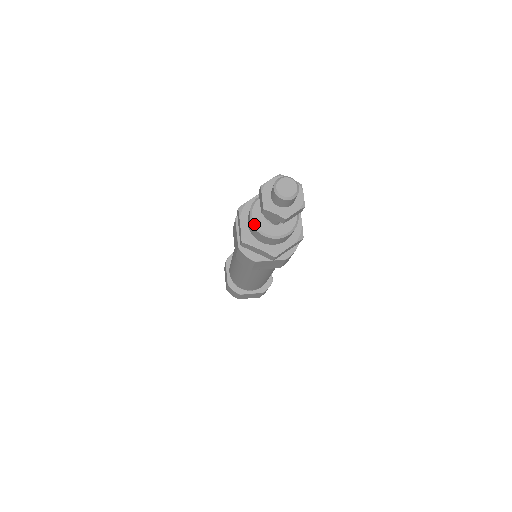
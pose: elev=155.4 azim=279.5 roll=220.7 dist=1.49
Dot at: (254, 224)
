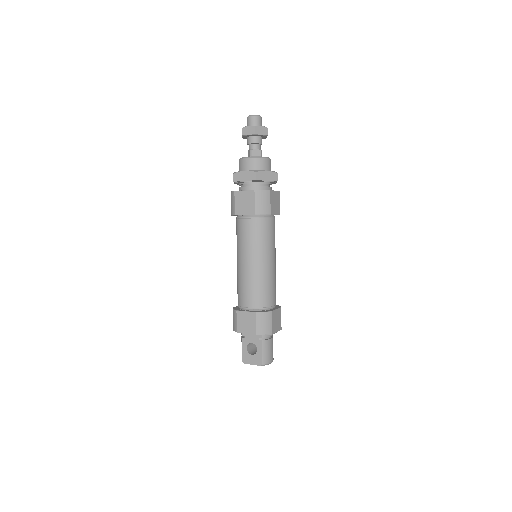
Dot at: (253, 157)
